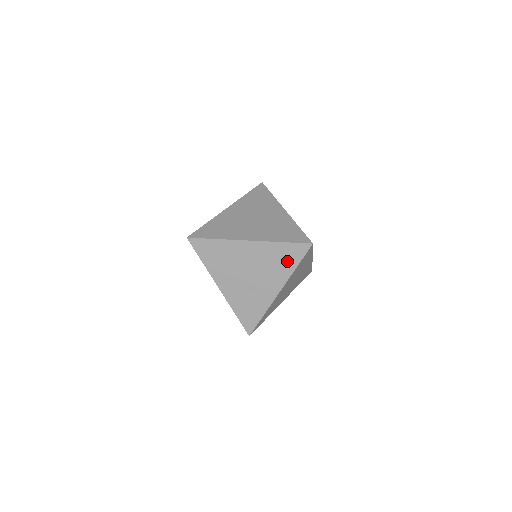
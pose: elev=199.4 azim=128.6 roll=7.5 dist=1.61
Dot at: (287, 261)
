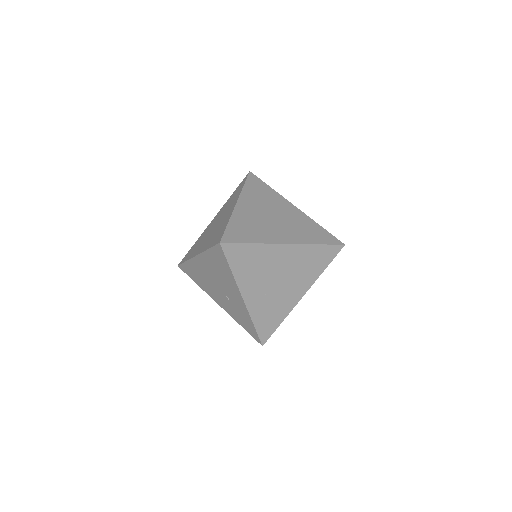
Dot at: (223, 267)
